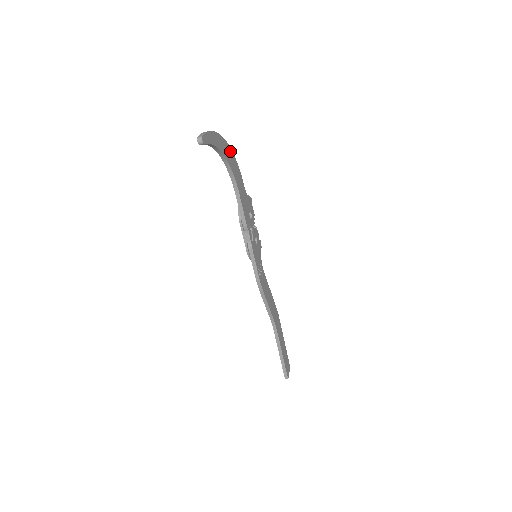
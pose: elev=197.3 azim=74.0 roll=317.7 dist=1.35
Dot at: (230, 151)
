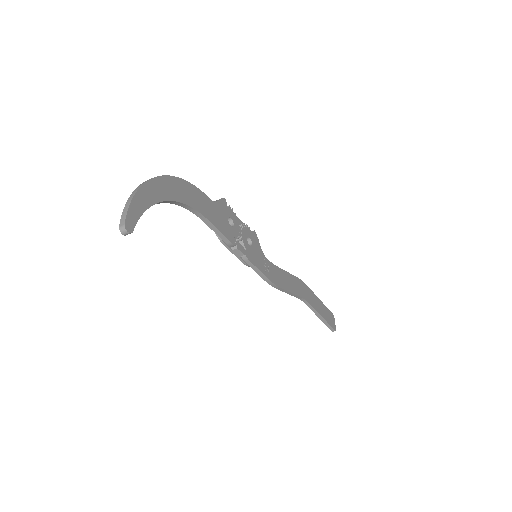
Dot at: (171, 180)
